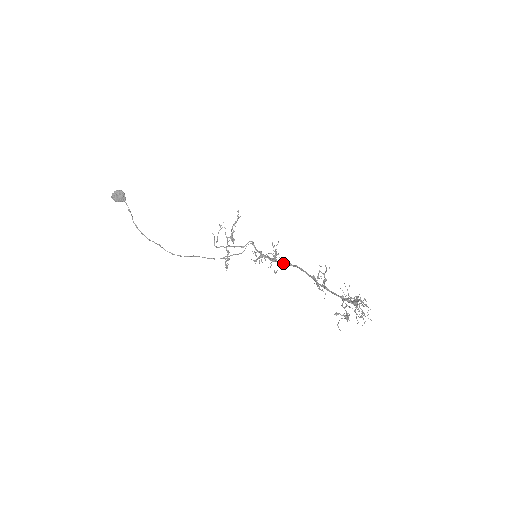
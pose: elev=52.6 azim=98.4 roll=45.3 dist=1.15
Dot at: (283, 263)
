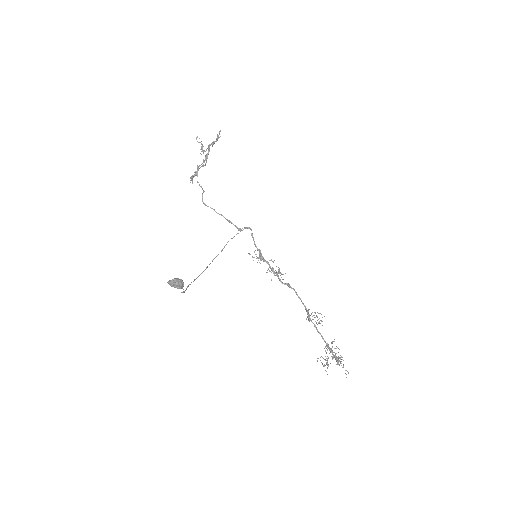
Dot at: (283, 283)
